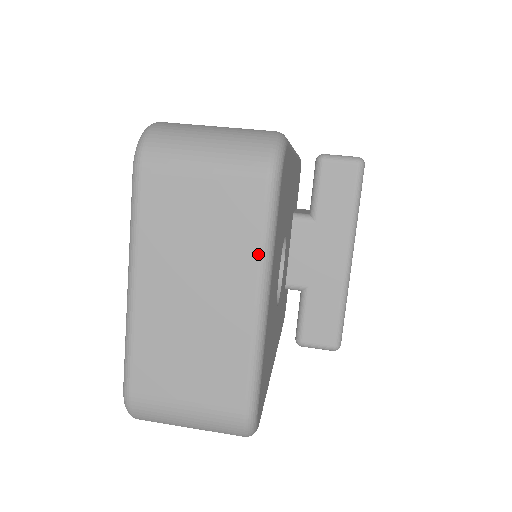
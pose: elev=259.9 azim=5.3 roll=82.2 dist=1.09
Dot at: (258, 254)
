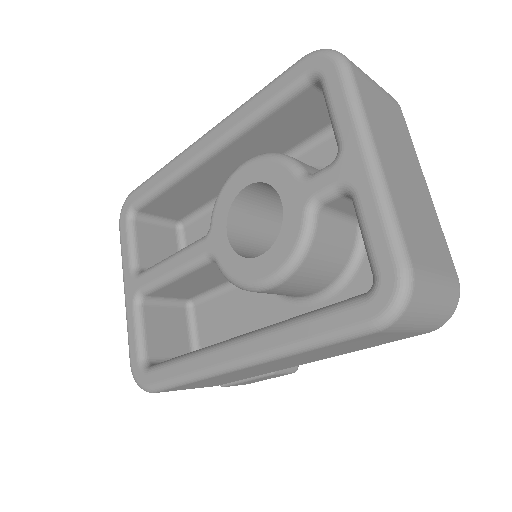
Dot at: (415, 152)
